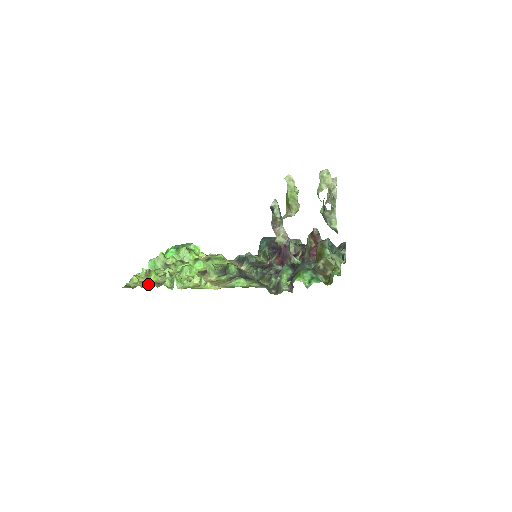
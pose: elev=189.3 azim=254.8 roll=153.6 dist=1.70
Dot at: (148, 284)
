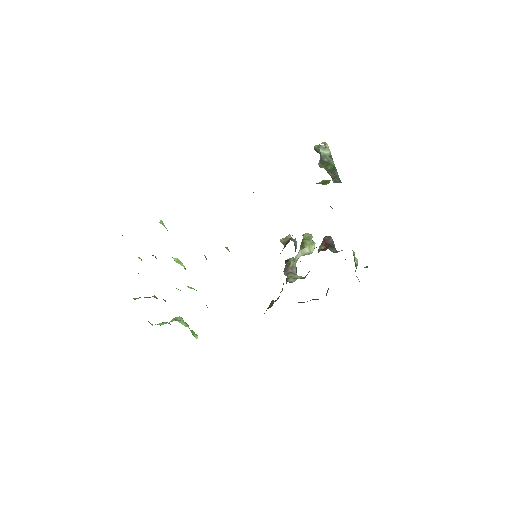
Dot at: occluded
